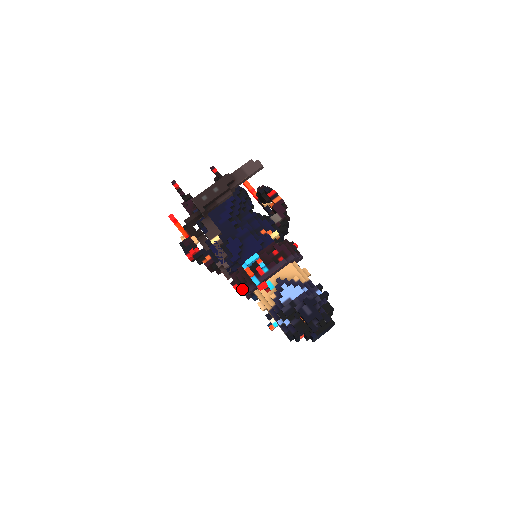
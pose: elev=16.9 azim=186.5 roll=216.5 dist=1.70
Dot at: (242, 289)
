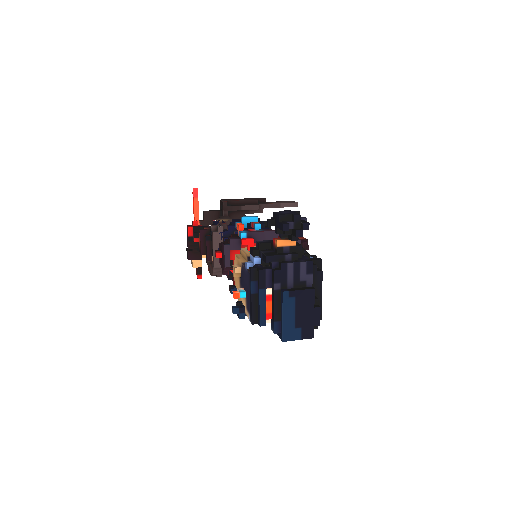
Dot at: (224, 243)
